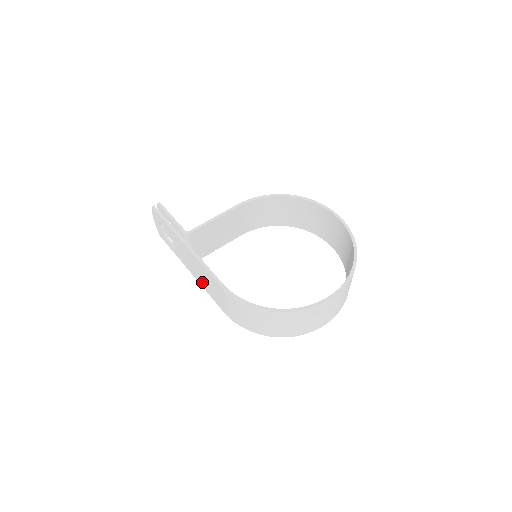
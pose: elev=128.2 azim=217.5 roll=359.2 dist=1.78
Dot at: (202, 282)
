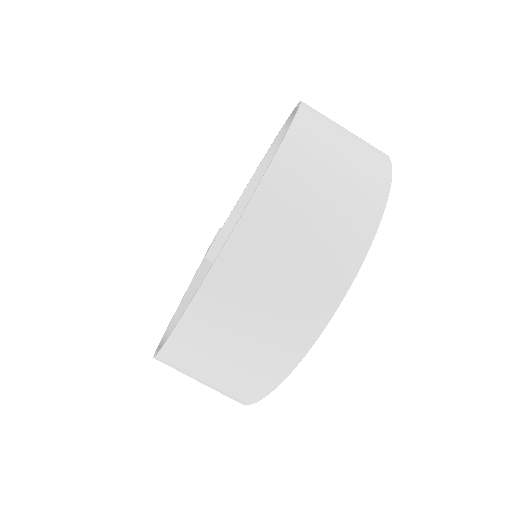
Dot at: occluded
